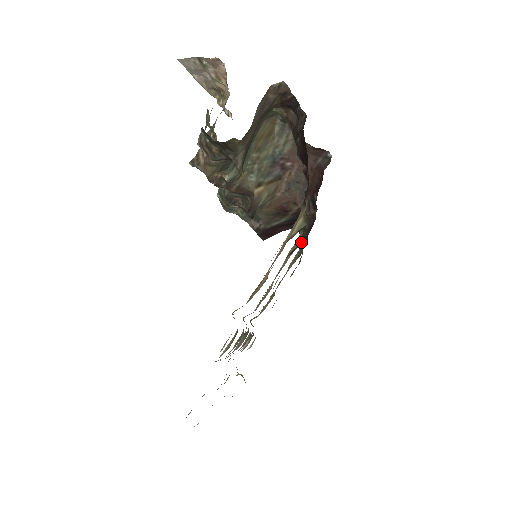
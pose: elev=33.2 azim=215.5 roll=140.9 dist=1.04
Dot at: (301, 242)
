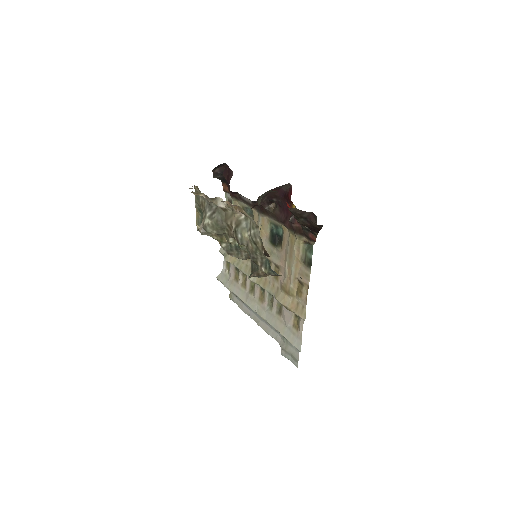
Dot at: (237, 198)
